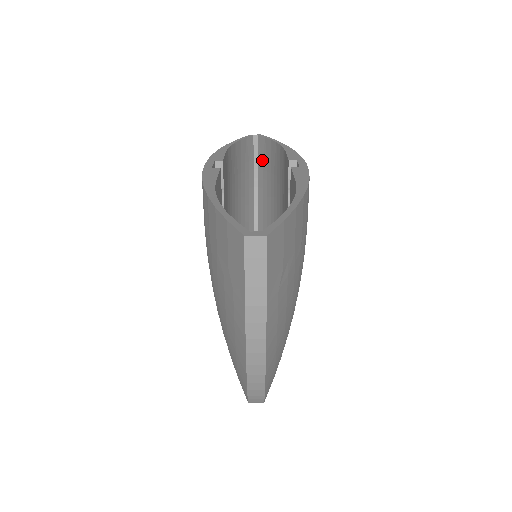
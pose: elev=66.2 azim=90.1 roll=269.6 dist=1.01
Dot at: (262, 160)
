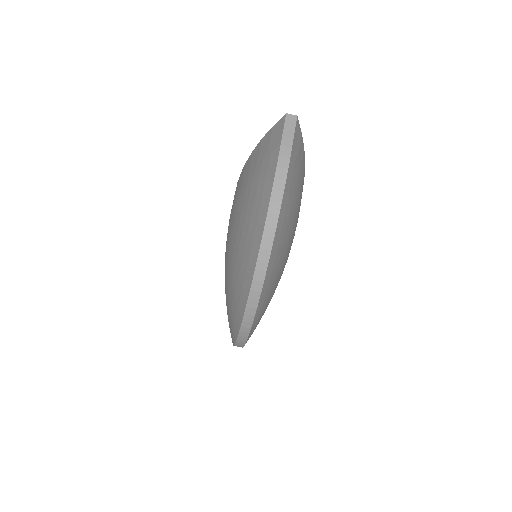
Dot at: occluded
